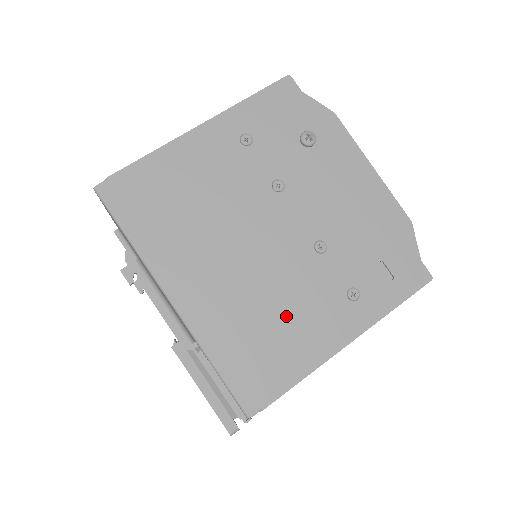
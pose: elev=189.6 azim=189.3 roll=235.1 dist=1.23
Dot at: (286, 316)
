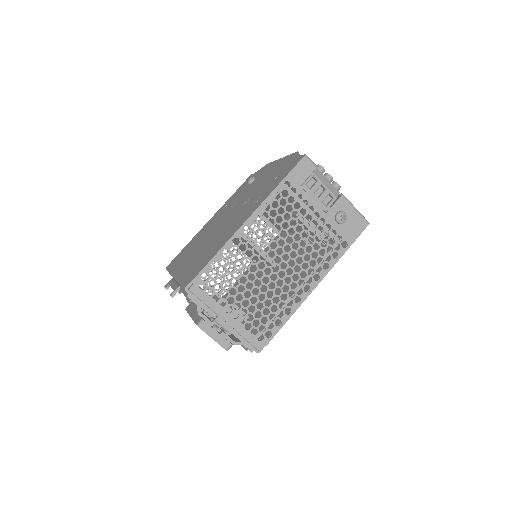
Dot at: (220, 238)
